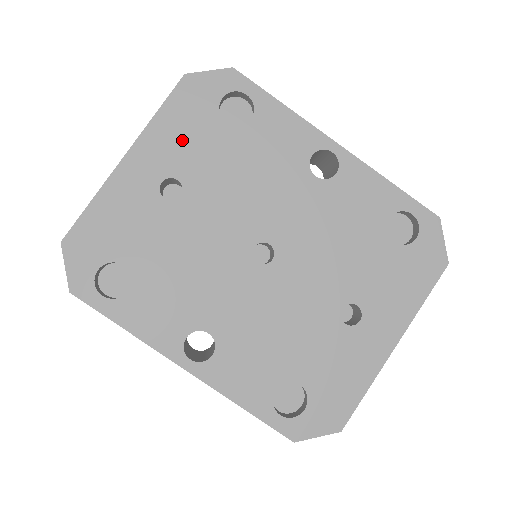
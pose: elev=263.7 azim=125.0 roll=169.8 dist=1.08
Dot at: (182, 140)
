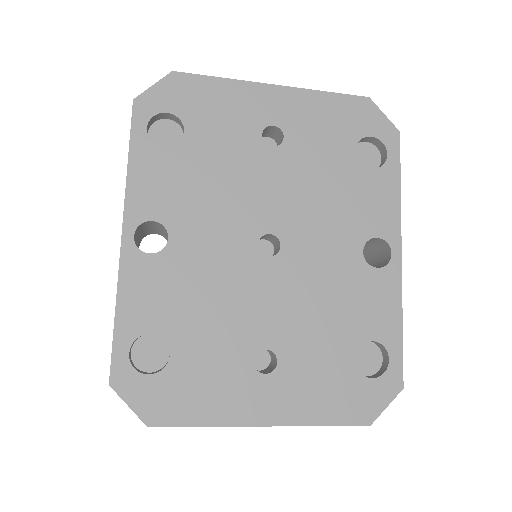
Dot at: (318, 123)
